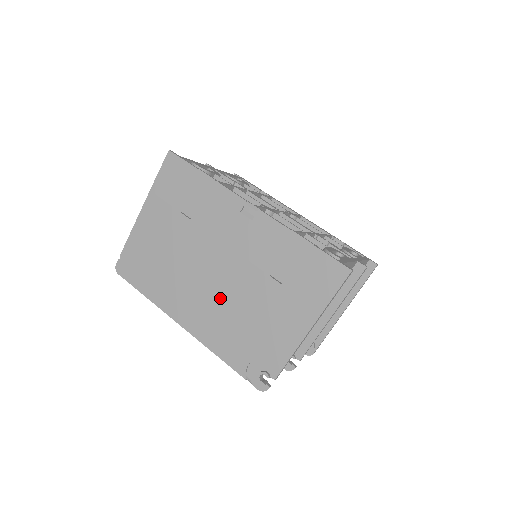
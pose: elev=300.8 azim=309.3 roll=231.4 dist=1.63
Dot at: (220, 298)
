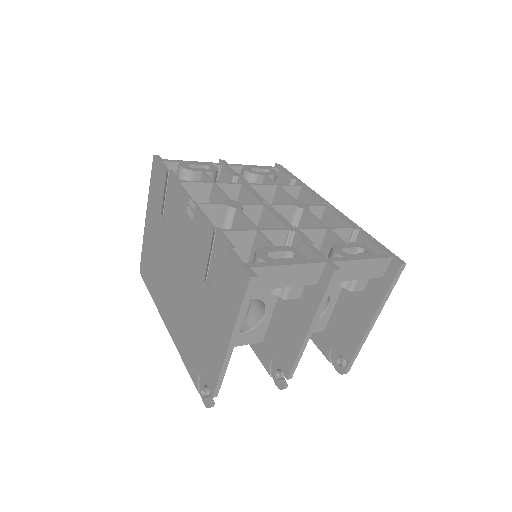
Dot at: (182, 303)
